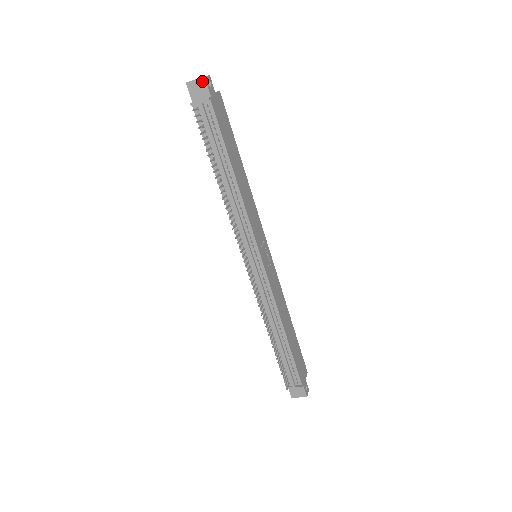
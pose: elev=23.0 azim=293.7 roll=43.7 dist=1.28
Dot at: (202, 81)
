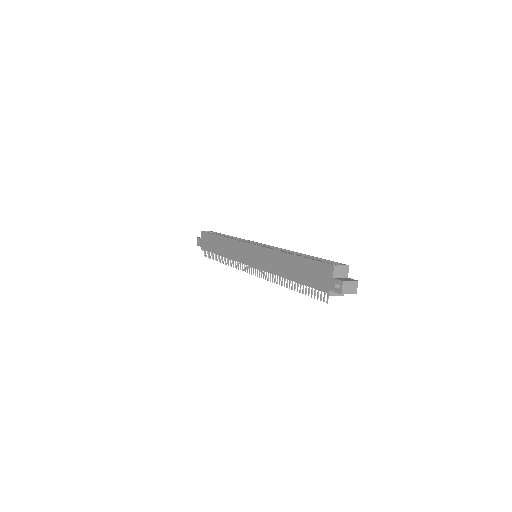
Dot at: (352, 293)
